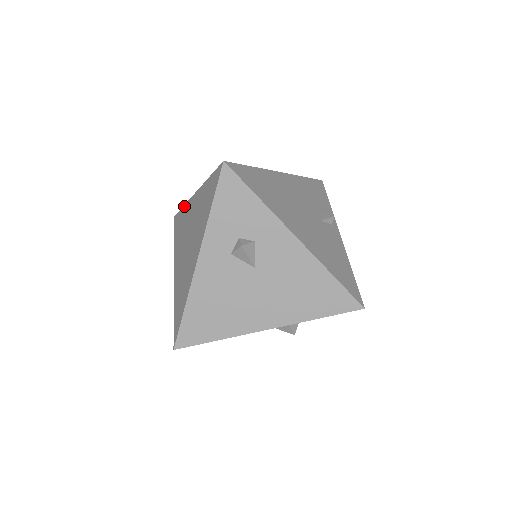
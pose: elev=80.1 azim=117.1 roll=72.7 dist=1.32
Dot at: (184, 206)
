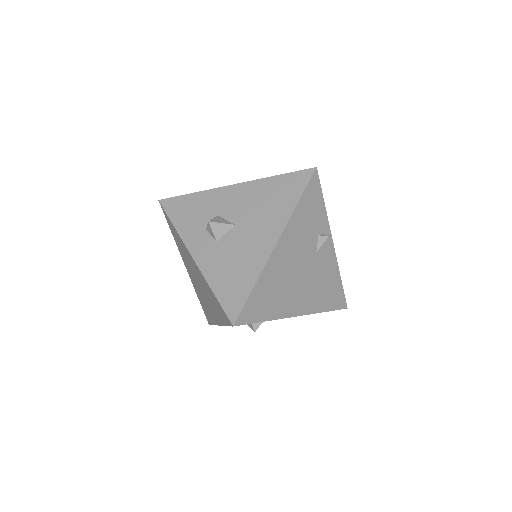
Dot at: (176, 232)
